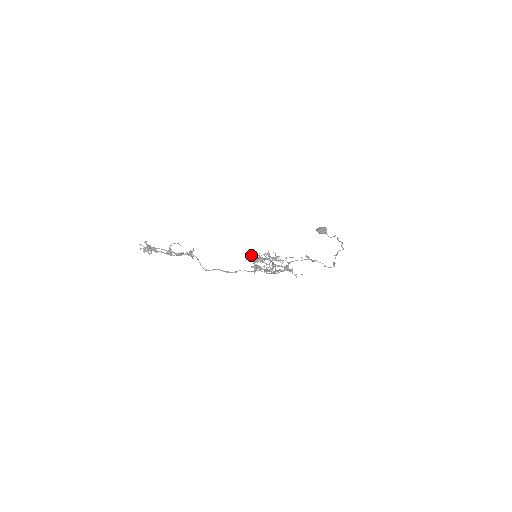
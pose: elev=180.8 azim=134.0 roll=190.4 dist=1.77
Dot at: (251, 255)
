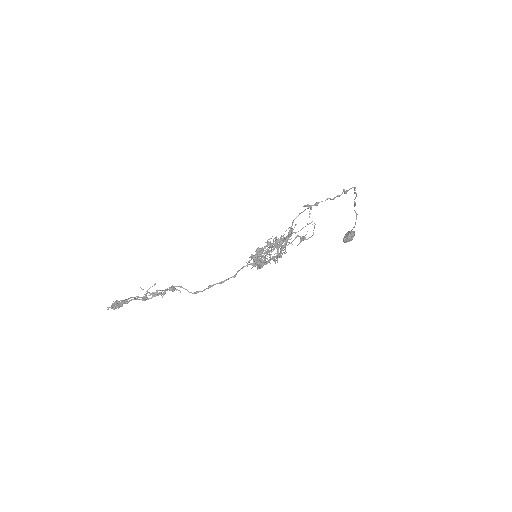
Dot at: occluded
